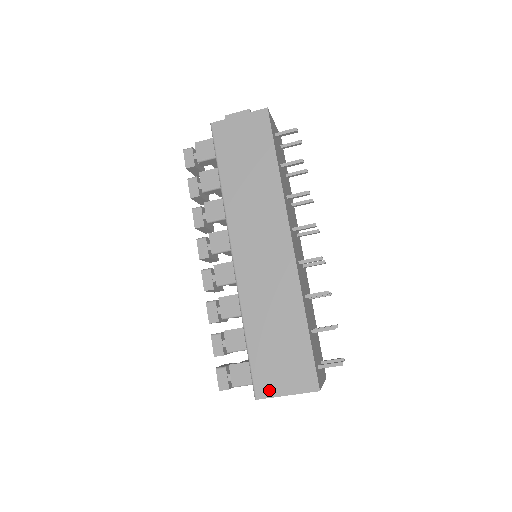
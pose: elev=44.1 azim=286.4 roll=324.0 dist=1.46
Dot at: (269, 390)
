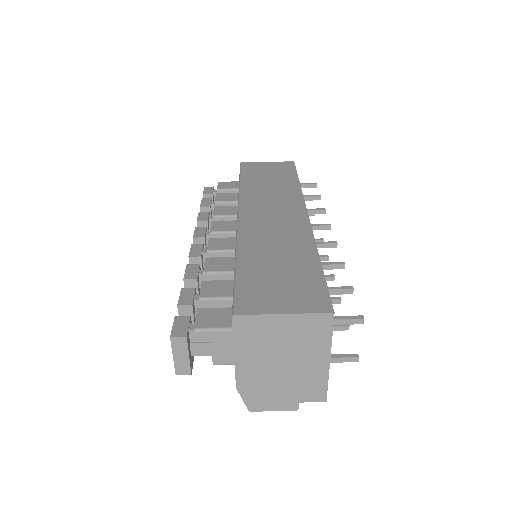
Dot at: (257, 307)
